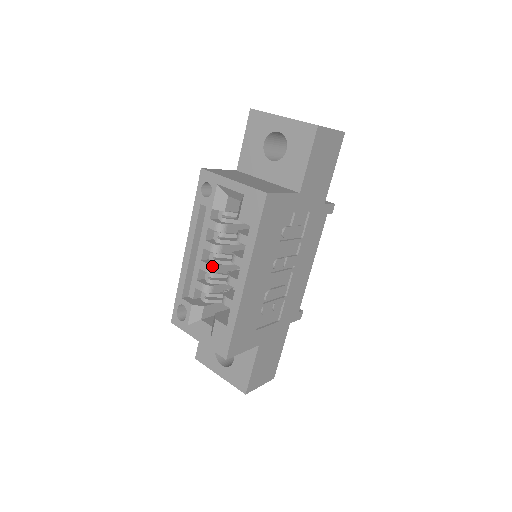
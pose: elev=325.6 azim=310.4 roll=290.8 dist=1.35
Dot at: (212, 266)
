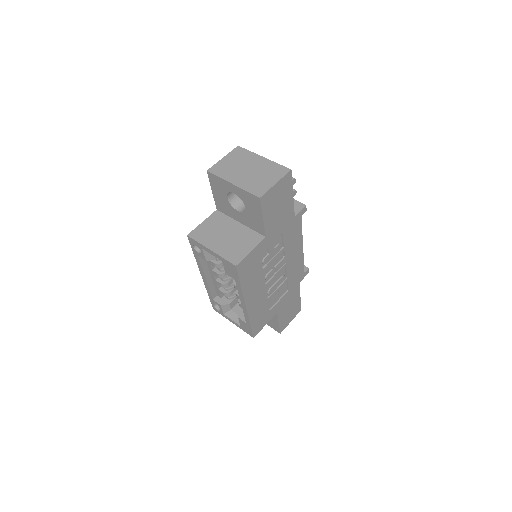
Dot at: (224, 284)
